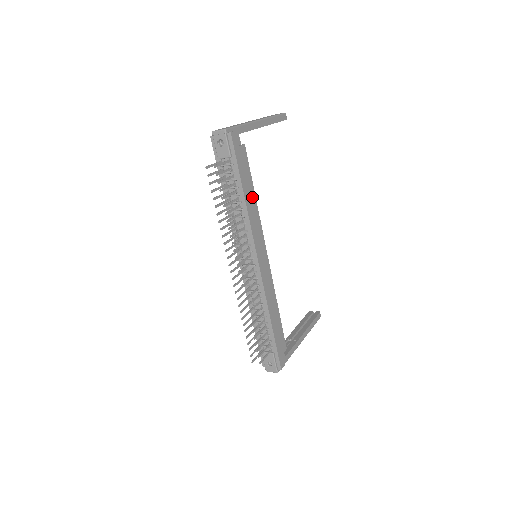
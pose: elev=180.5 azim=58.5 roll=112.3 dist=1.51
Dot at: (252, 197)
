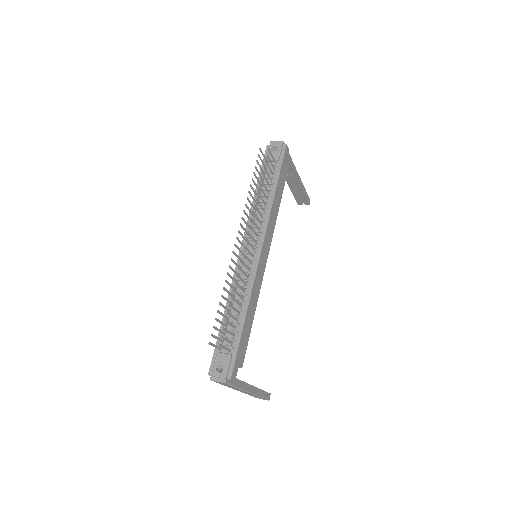
Dot at: (278, 202)
